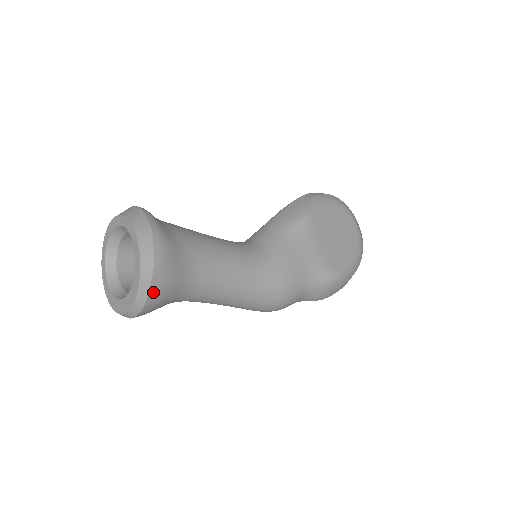
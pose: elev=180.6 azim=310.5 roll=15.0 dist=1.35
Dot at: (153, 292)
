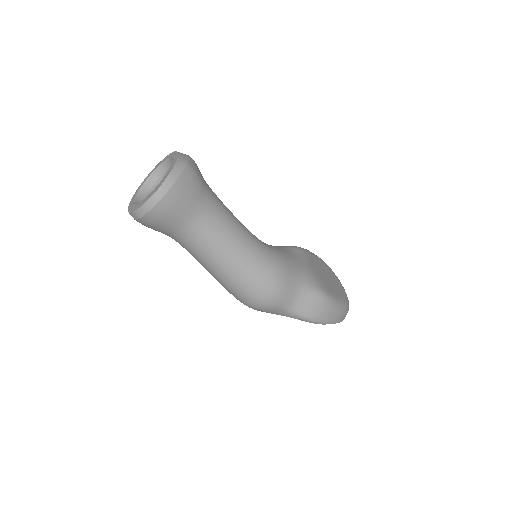
Dot at: (179, 184)
